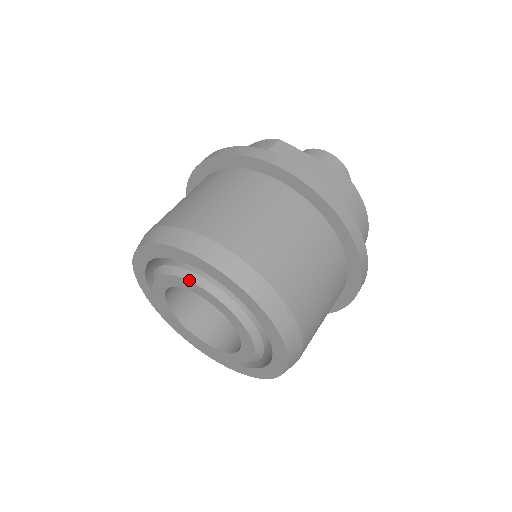
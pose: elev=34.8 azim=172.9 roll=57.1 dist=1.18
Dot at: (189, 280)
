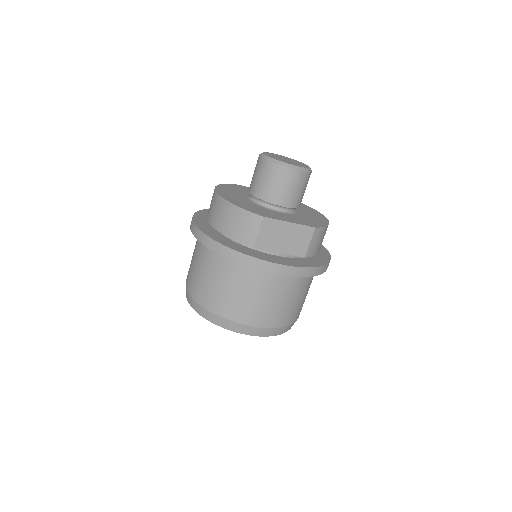
Dot at: occluded
